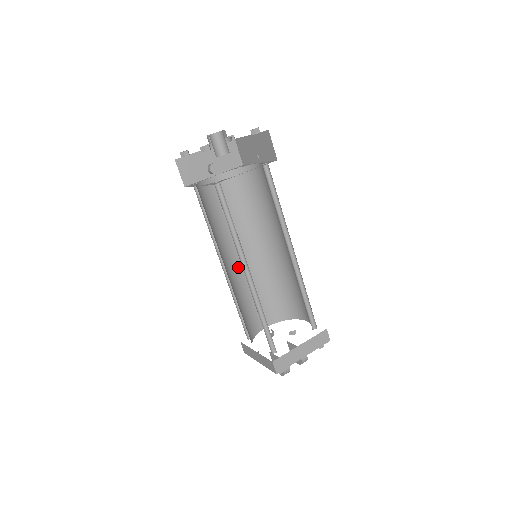
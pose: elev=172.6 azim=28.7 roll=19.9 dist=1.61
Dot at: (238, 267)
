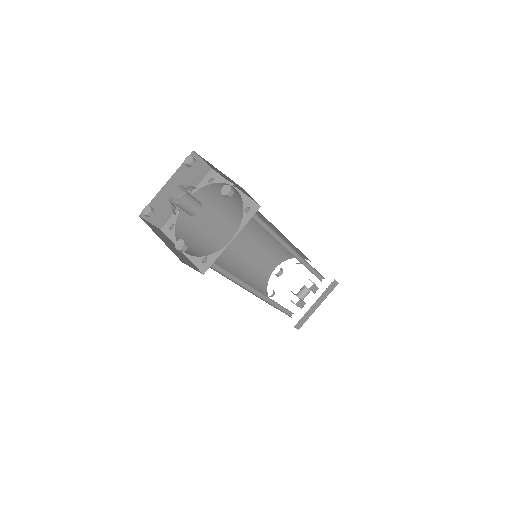
Dot at: (237, 251)
